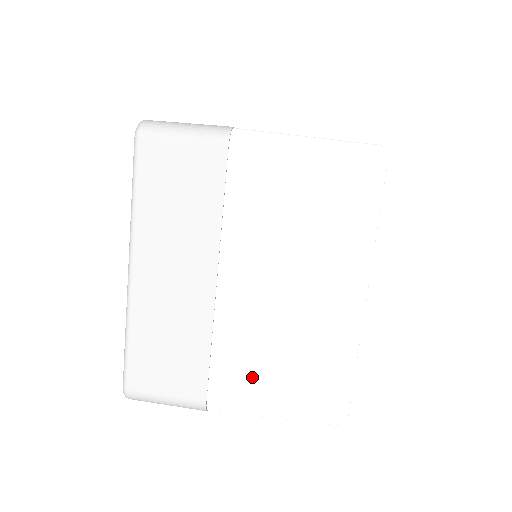
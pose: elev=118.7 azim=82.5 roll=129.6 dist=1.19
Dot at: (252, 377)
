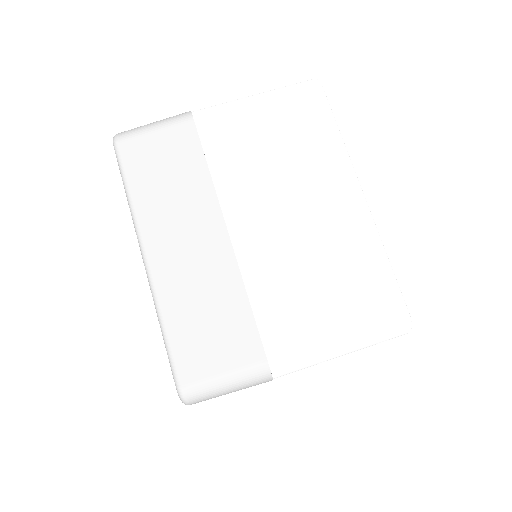
Dot at: occluded
